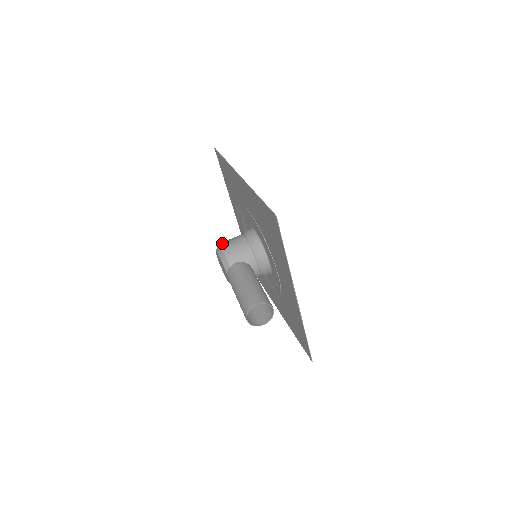
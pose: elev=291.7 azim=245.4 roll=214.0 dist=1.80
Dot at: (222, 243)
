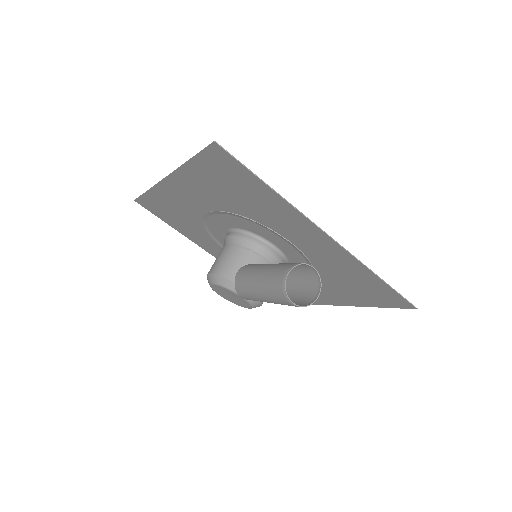
Dot at: occluded
